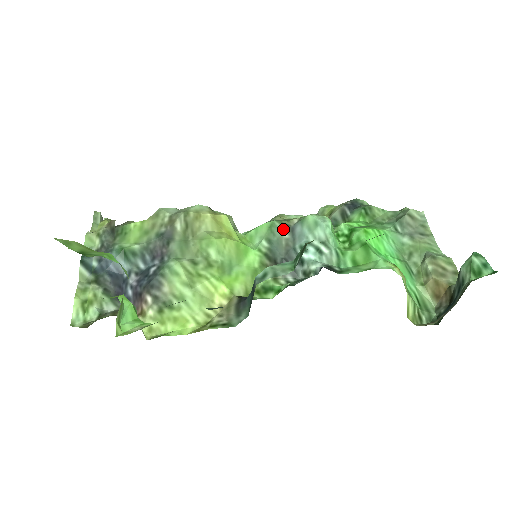
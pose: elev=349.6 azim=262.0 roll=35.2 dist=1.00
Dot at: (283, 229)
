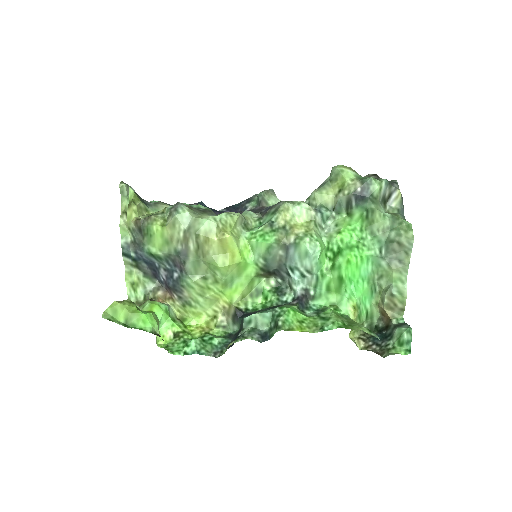
Dot at: (279, 247)
